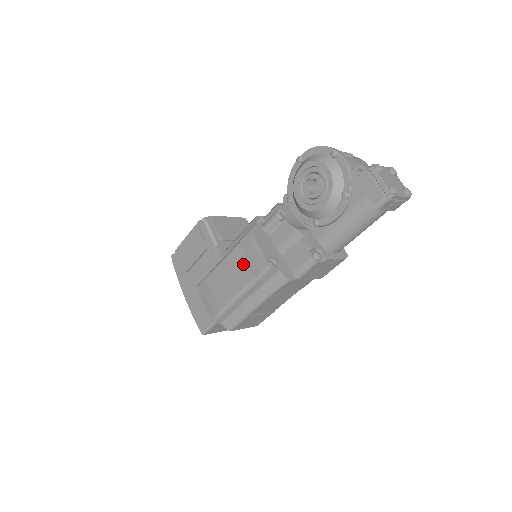
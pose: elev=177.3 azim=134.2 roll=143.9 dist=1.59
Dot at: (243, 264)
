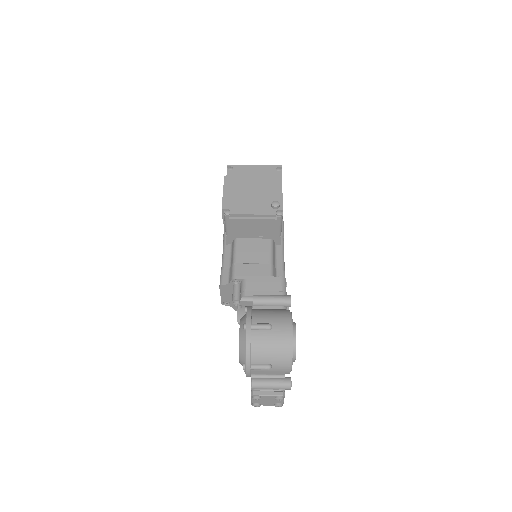
Dot at: occluded
